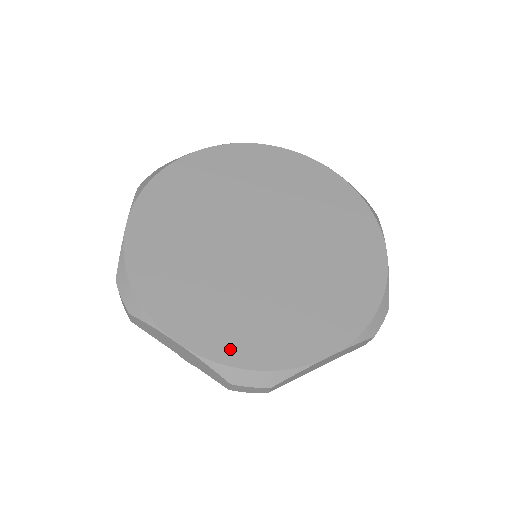
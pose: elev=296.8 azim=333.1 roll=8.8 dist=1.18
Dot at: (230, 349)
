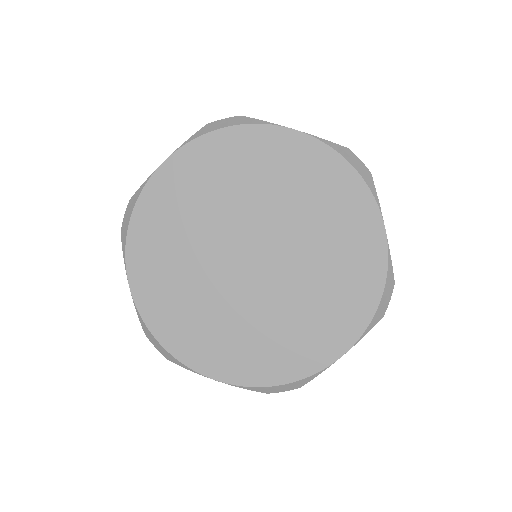
Dot at: (257, 373)
